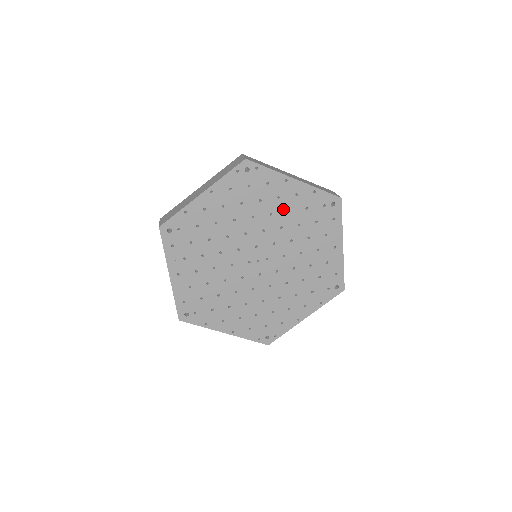
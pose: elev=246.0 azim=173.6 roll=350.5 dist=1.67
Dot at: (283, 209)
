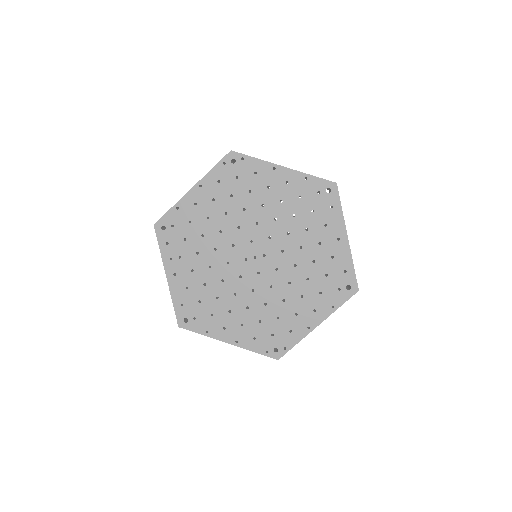
Dot at: (275, 199)
